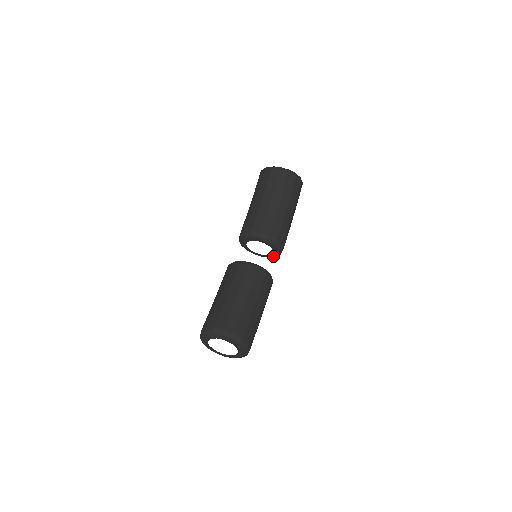
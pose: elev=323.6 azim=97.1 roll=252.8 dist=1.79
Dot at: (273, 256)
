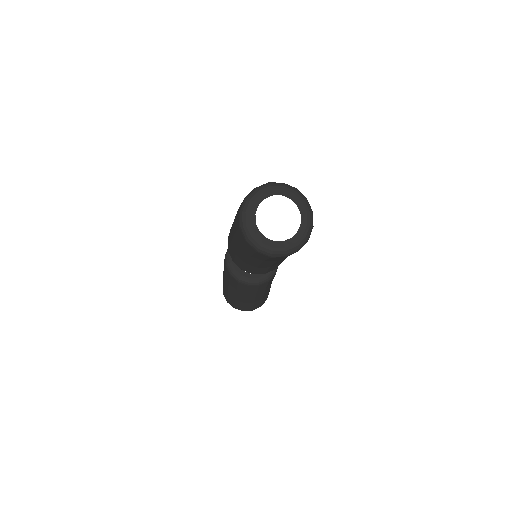
Dot at: occluded
